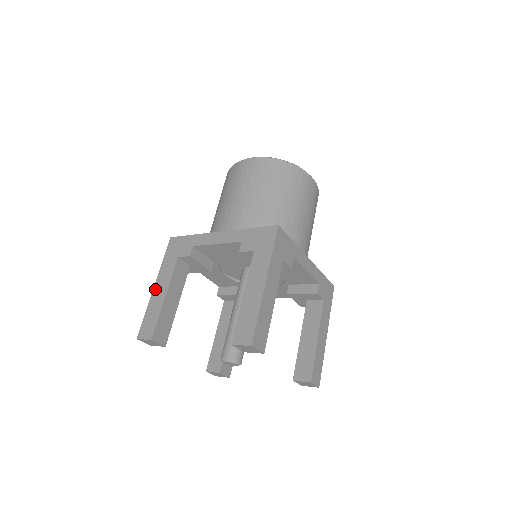
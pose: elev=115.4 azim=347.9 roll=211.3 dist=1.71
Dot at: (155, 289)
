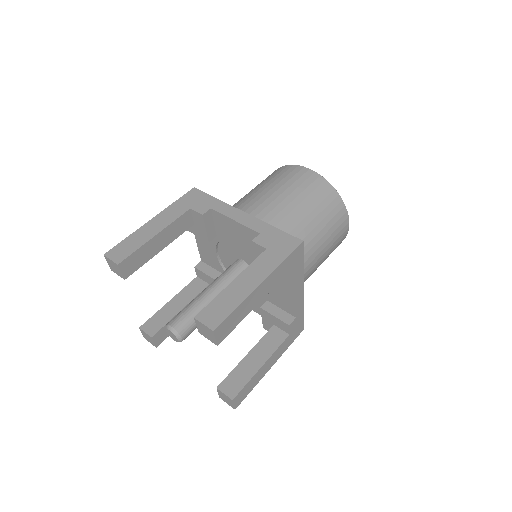
Dot at: (150, 222)
